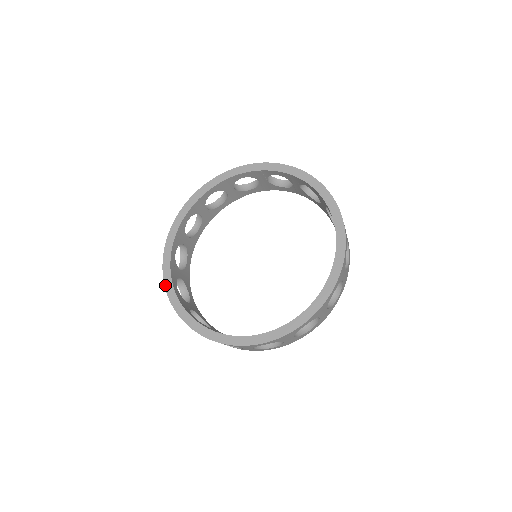
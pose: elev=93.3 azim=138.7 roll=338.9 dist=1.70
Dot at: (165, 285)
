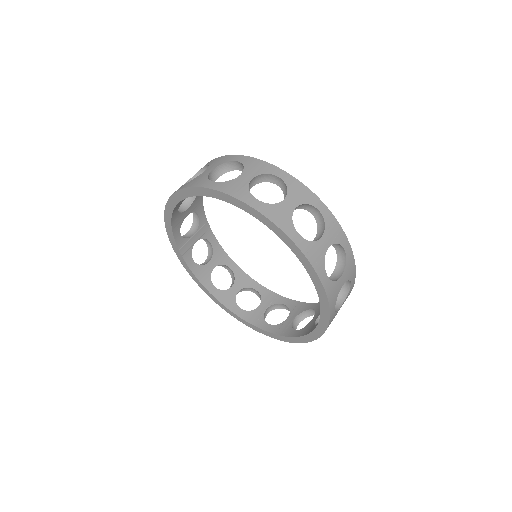
Dot at: occluded
